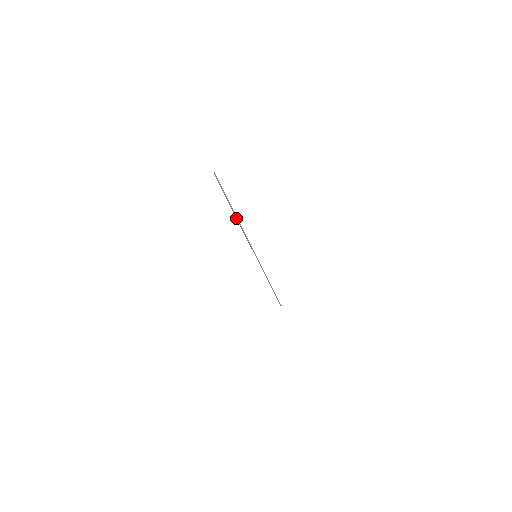
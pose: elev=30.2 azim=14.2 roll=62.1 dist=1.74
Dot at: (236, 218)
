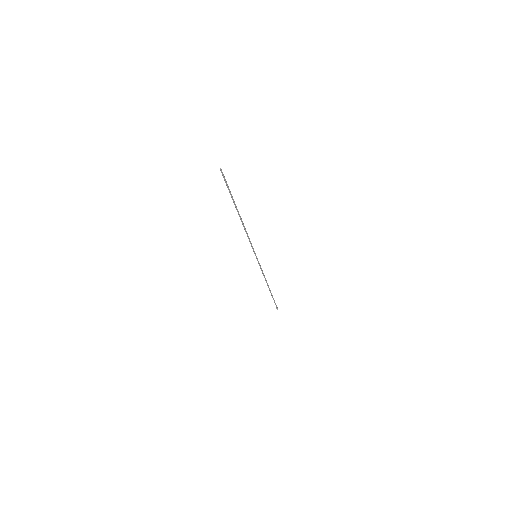
Dot at: (239, 216)
